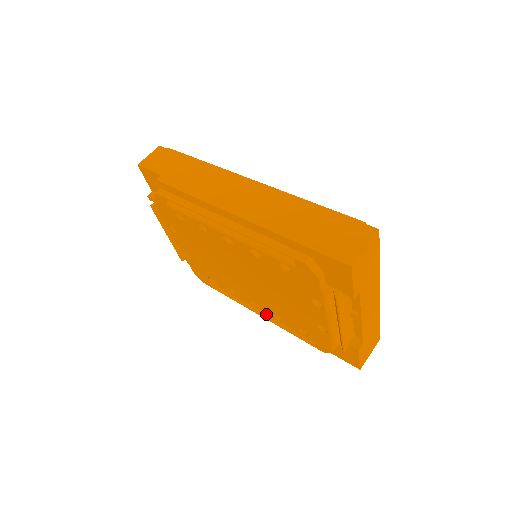
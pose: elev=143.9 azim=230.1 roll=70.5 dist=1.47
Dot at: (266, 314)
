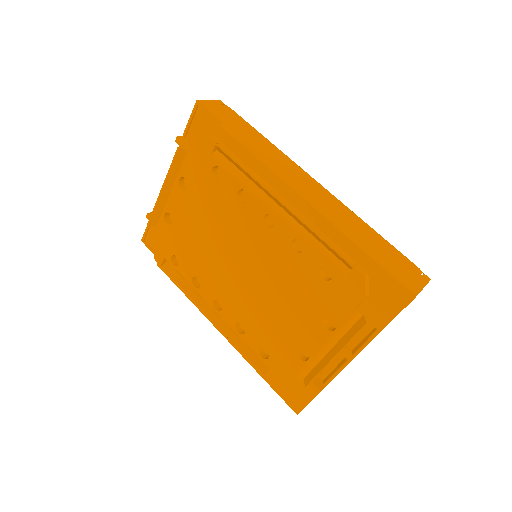
Dot at: (225, 320)
